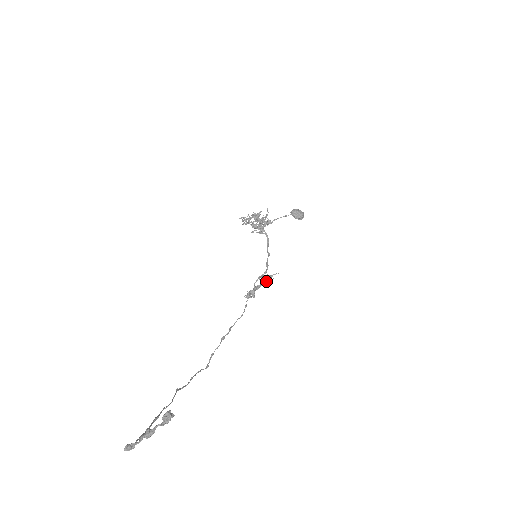
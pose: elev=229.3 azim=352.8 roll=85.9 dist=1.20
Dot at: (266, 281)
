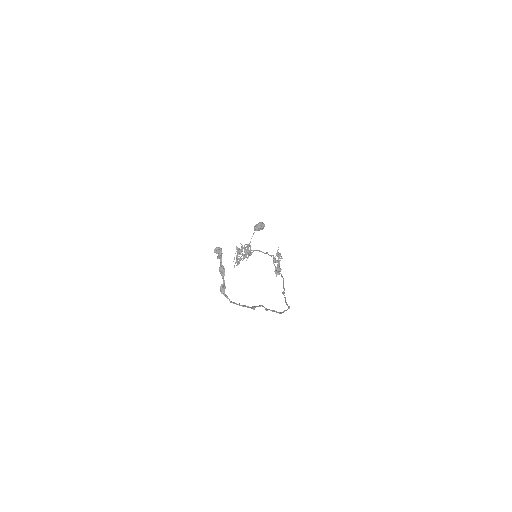
Dot at: (278, 258)
